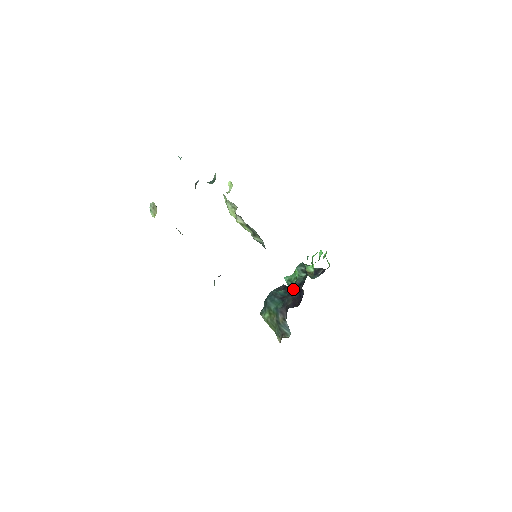
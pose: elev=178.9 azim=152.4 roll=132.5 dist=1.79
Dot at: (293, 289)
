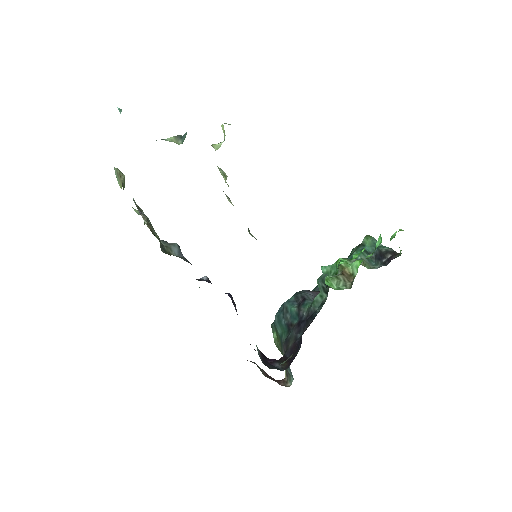
Dot at: (304, 317)
